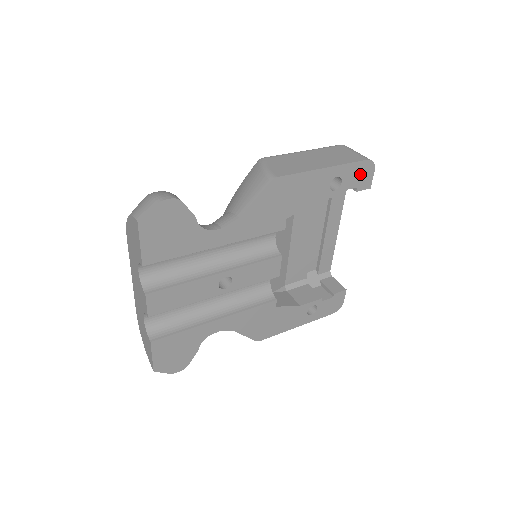
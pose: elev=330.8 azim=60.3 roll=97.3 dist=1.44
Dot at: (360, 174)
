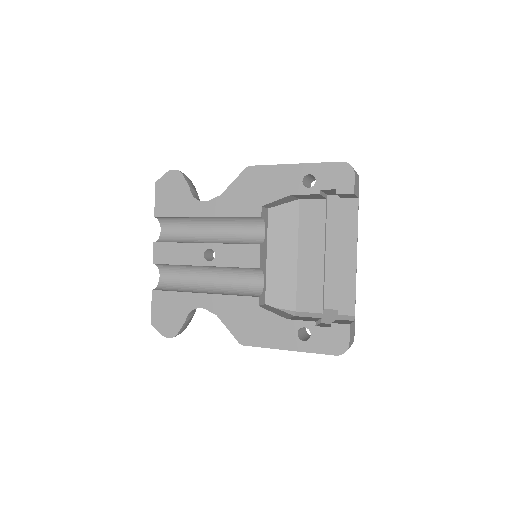
Dot at: (337, 176)
